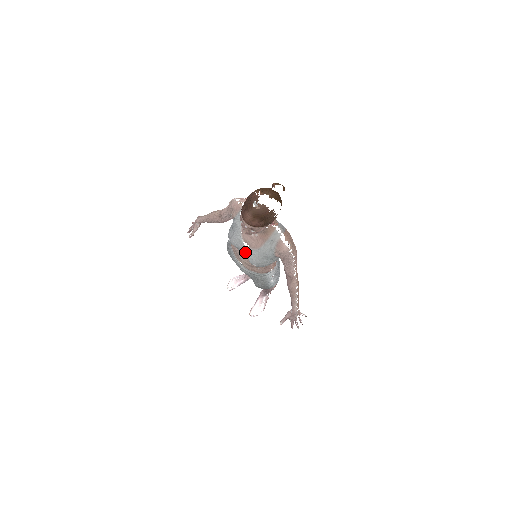
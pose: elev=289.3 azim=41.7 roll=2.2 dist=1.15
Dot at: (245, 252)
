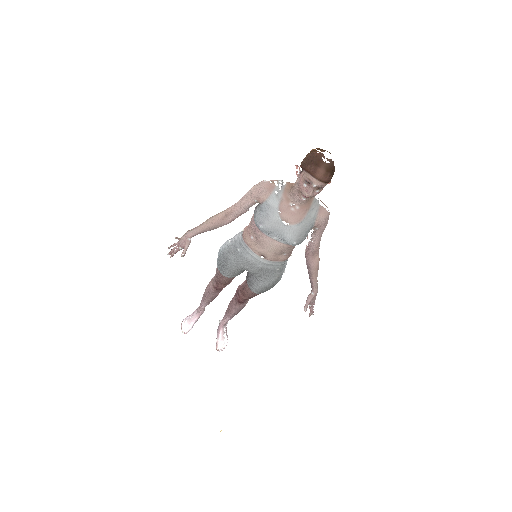
Dot at: (284, 232)
